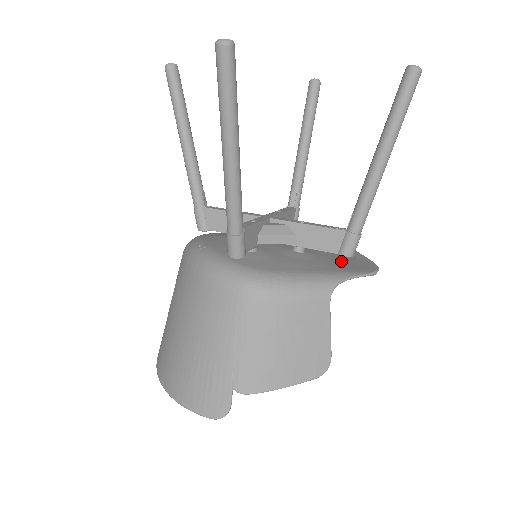
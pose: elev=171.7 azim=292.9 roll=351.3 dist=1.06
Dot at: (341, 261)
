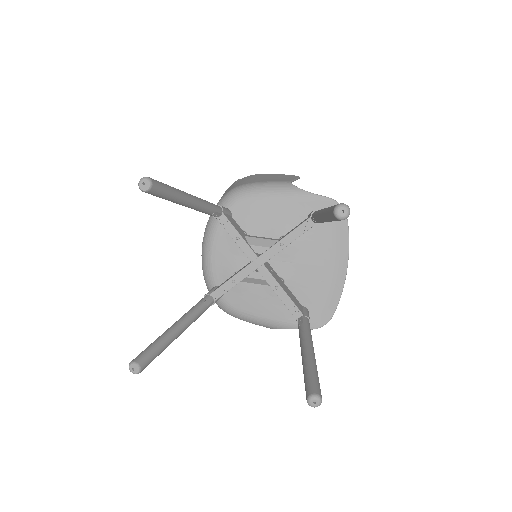
Dot at: (307, 302)
